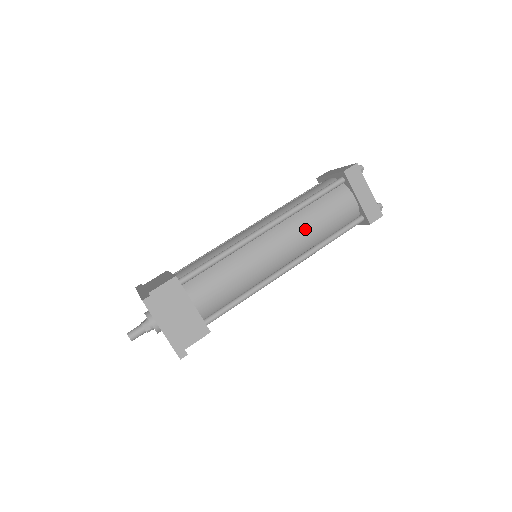
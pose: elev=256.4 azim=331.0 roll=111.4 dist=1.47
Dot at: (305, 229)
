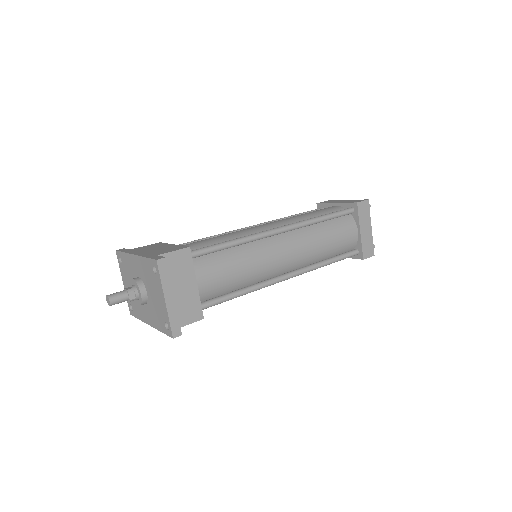
Dot at: (313, 244)
